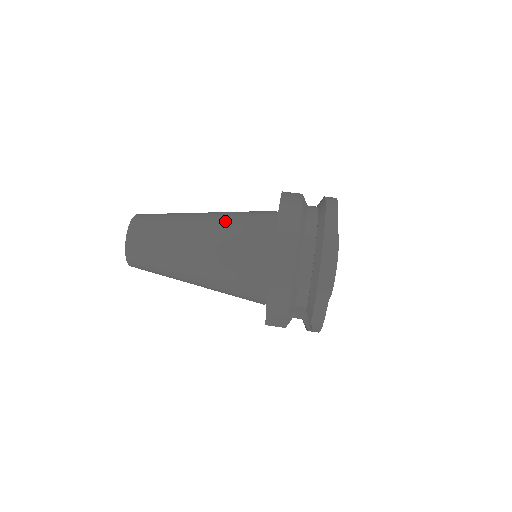
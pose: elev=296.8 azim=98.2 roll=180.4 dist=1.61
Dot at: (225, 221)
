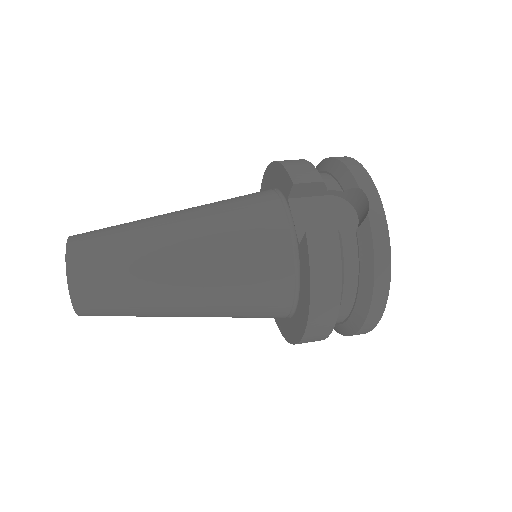
Dot at: occluded
